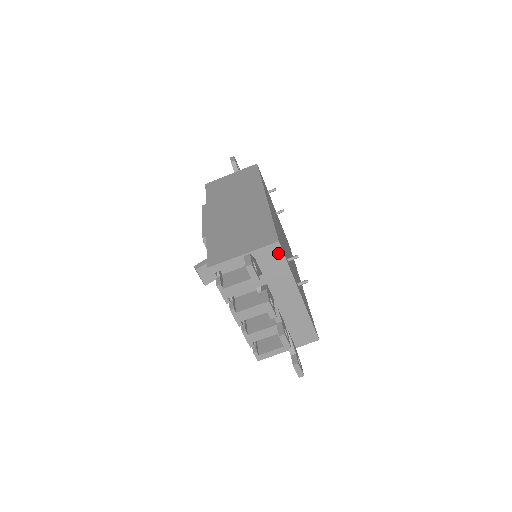
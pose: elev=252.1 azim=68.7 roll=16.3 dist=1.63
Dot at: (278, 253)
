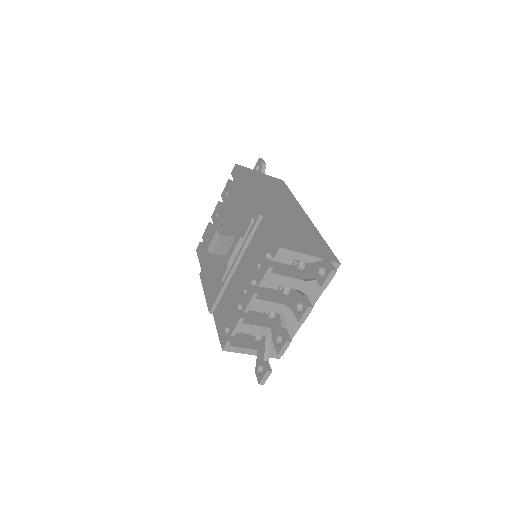
Dot at: occluded
